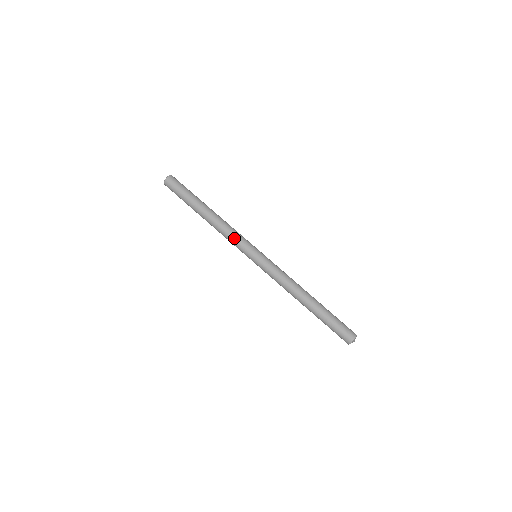
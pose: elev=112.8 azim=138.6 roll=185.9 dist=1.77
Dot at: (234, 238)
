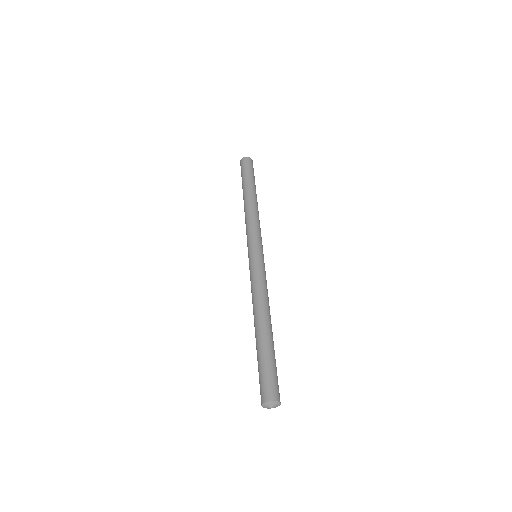
Dot at: (250, 227)
